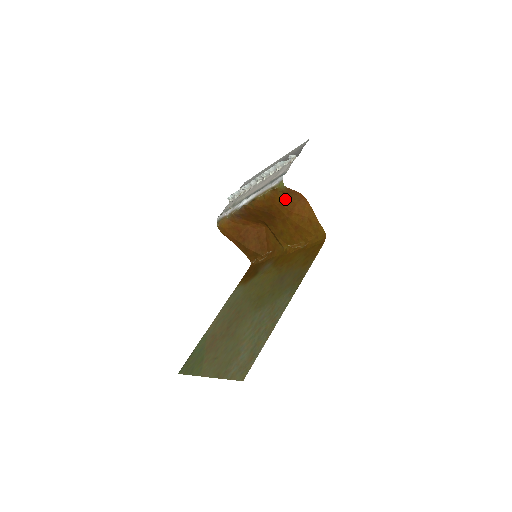
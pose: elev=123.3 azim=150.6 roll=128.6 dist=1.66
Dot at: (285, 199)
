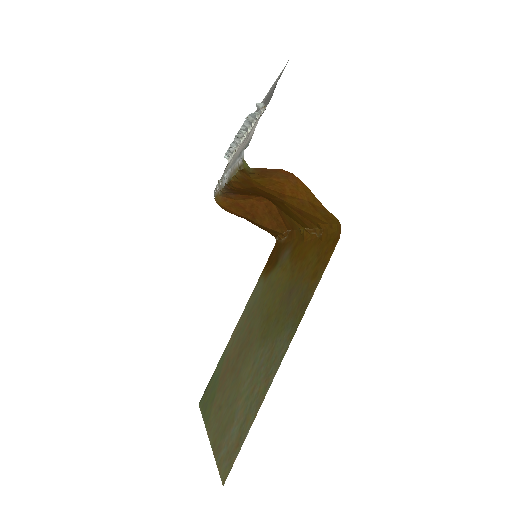
Dot at: (264, 180)
